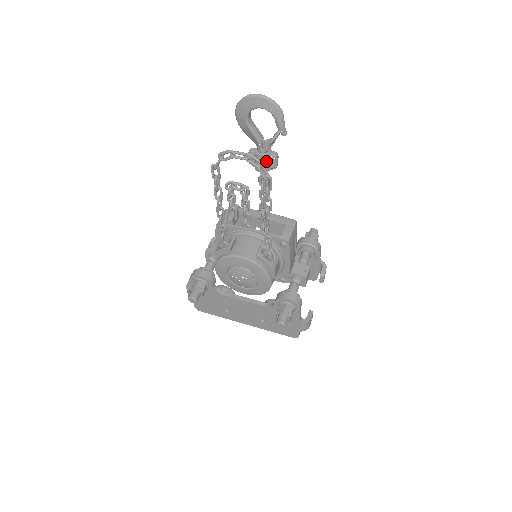
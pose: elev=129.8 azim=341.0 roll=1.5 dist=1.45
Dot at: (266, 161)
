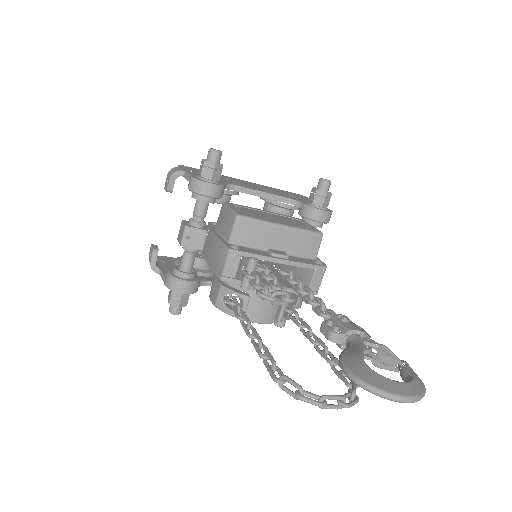
Dot at: occluded
